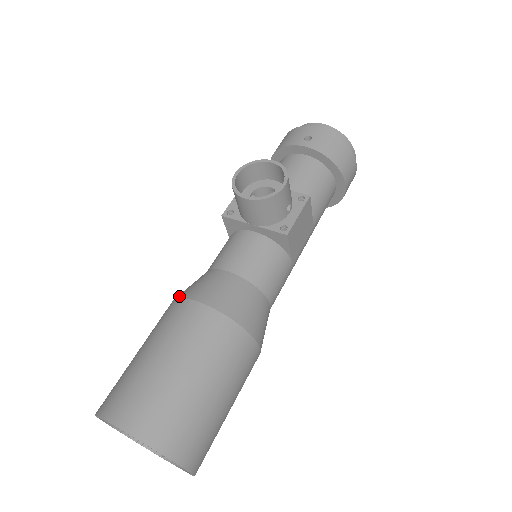
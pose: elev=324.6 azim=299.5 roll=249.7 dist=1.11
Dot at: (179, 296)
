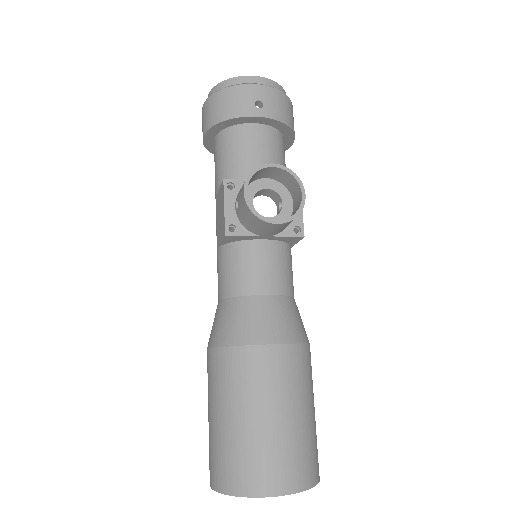
Dot at: (234, 343)
